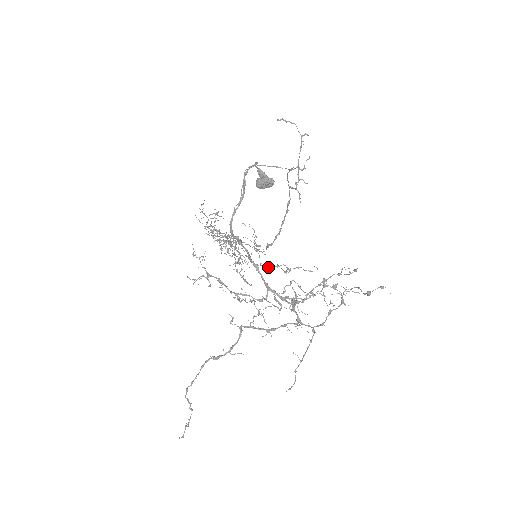
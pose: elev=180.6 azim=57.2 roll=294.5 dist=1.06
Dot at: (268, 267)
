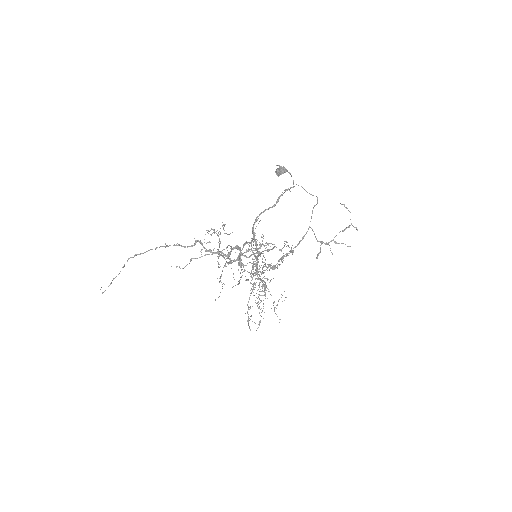
Dot at: occluded
